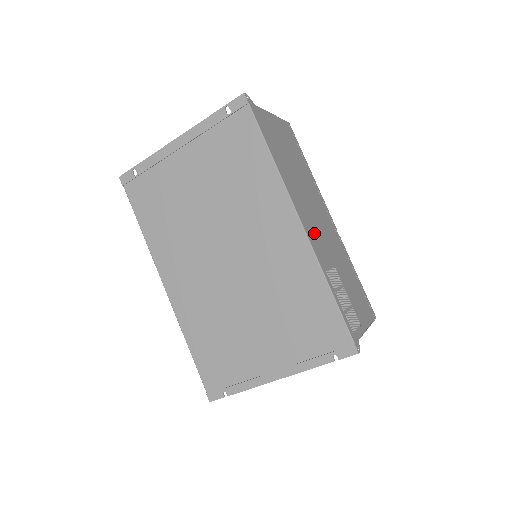
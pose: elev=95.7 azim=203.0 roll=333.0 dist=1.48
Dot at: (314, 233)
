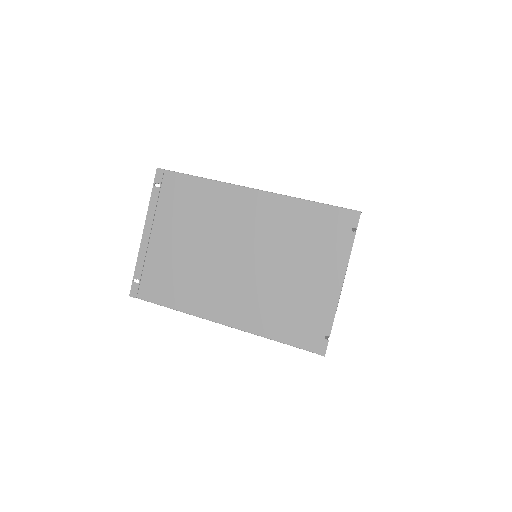
Dot at: occluded
